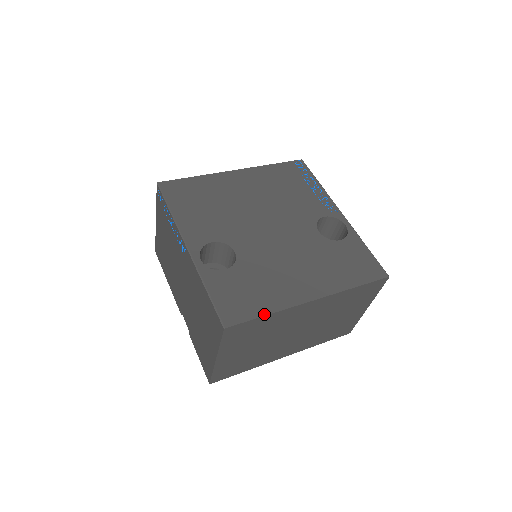
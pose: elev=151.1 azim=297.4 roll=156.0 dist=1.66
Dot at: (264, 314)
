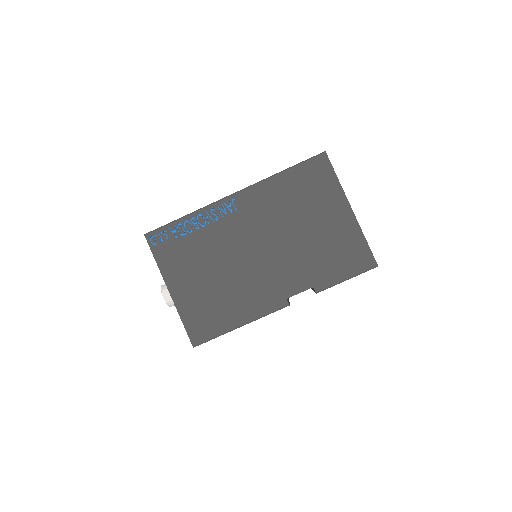
Dot at: occluded
